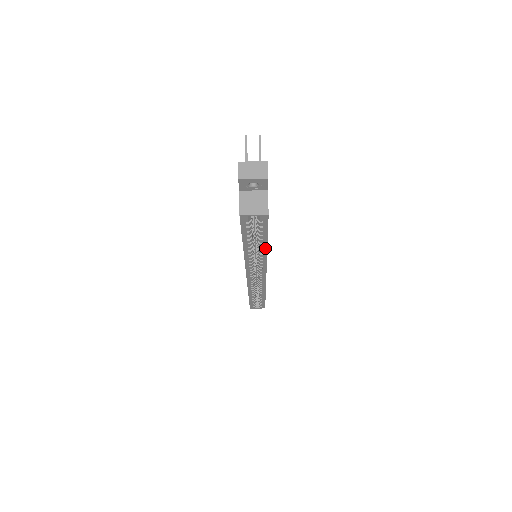
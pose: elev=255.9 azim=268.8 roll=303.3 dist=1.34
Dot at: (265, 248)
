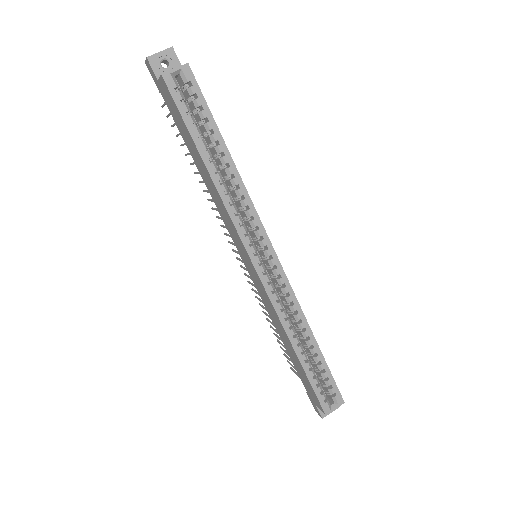
Dot at: (228, 157)
